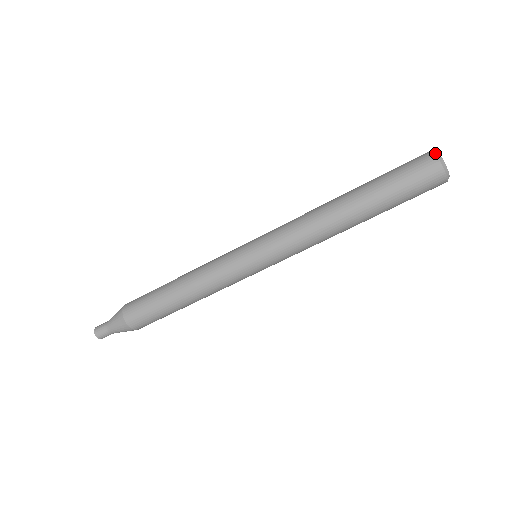
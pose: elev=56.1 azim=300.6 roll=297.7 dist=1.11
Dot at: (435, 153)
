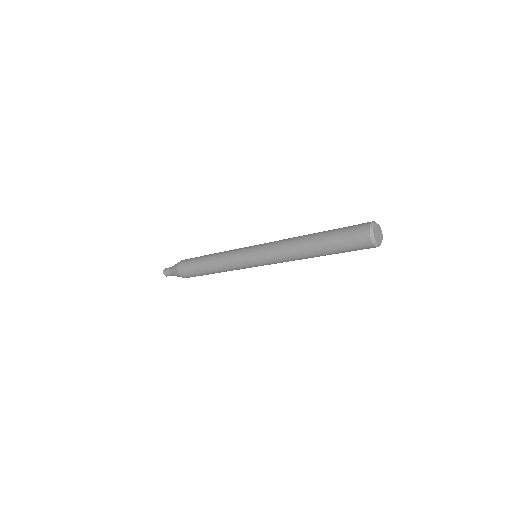
Dot at: (370, 225)
